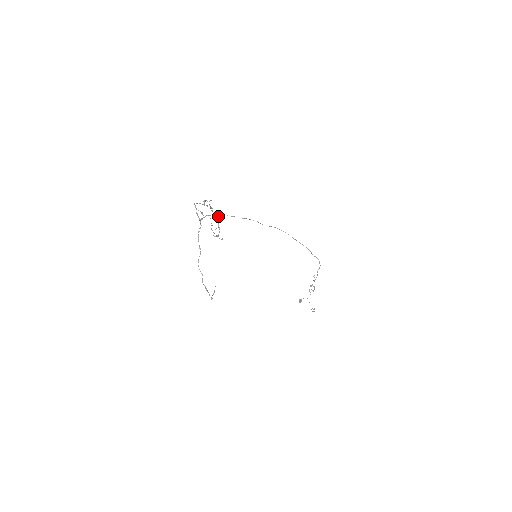
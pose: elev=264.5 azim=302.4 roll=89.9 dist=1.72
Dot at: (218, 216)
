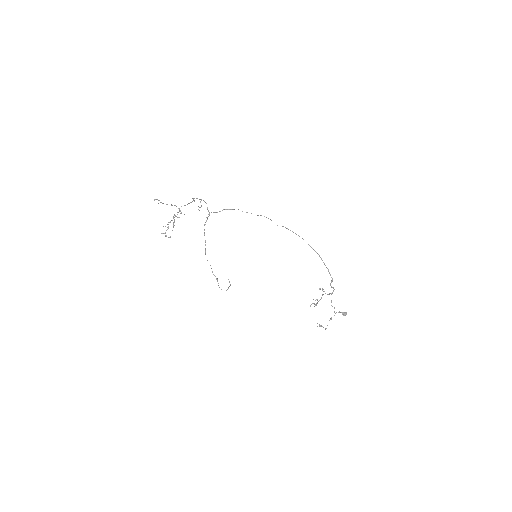
Dot at: (184, 214)
